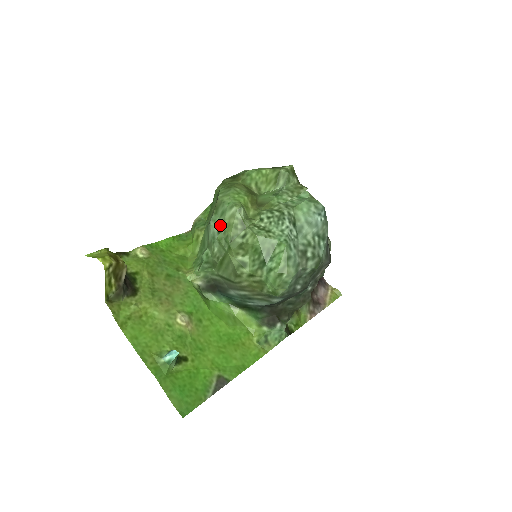
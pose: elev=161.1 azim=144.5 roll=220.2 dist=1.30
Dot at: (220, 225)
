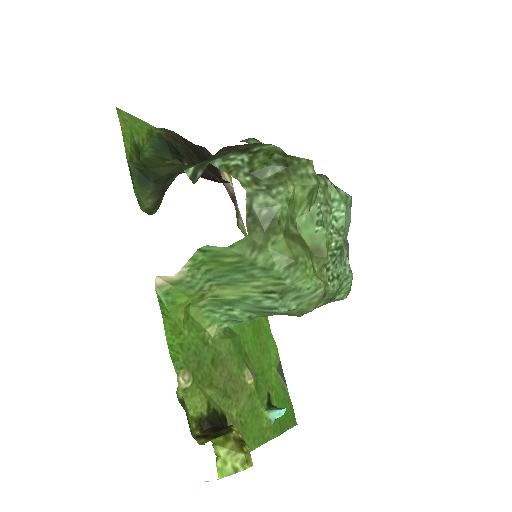
Dot at: (296, 308)
